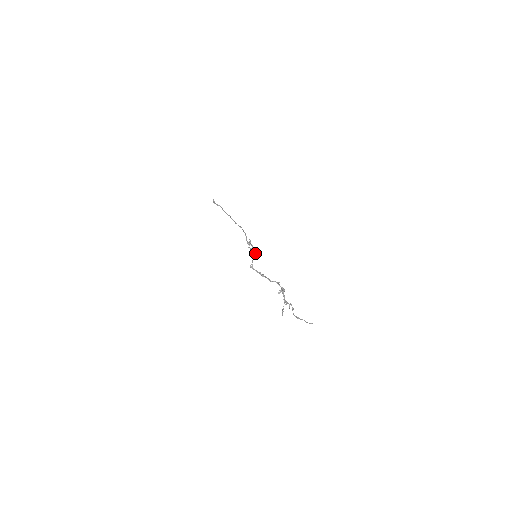
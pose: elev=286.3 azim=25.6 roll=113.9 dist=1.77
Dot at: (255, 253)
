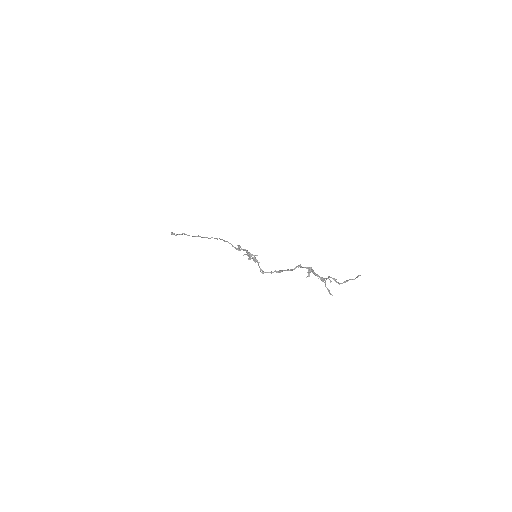
Dot at: (254, 255)
